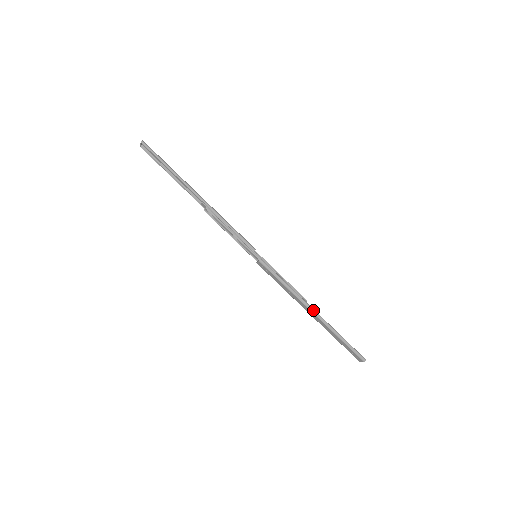
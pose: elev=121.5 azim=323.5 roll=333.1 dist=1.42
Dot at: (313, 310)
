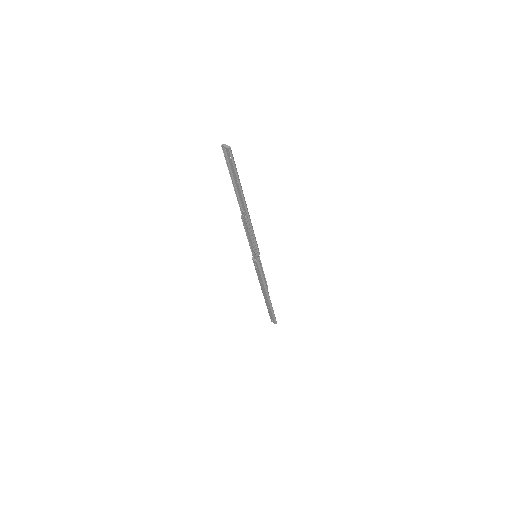
Dot at: occluded
